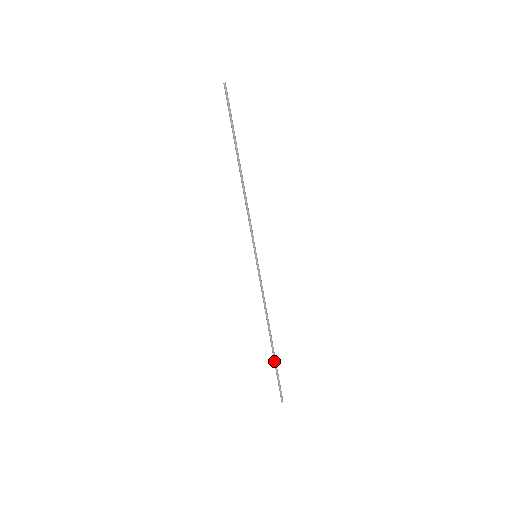
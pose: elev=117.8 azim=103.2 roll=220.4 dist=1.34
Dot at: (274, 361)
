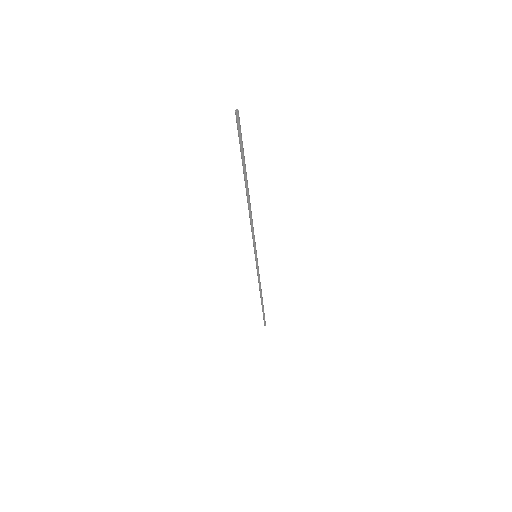
Dot at: (262, 309)
